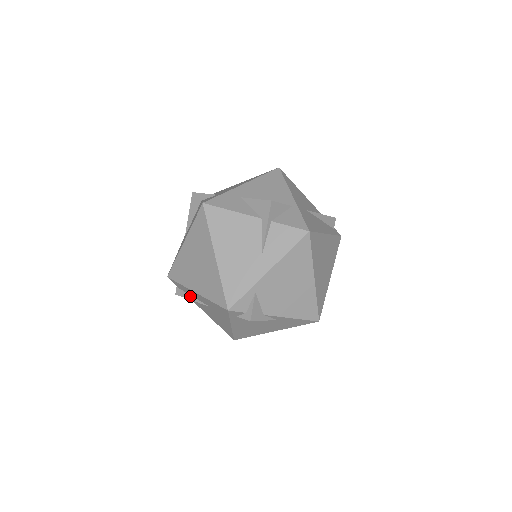
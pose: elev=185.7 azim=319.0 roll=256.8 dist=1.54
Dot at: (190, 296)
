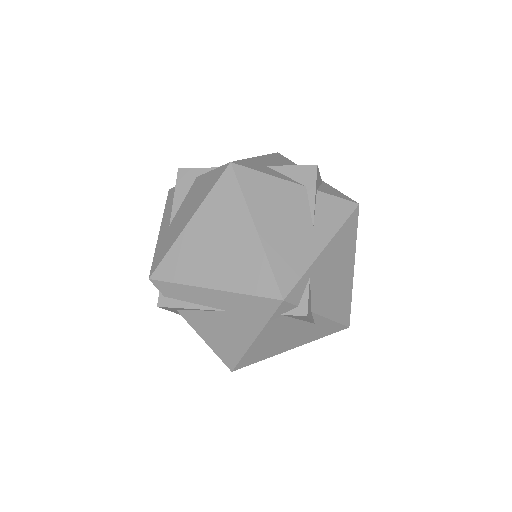
Dot at: (188, 303)
